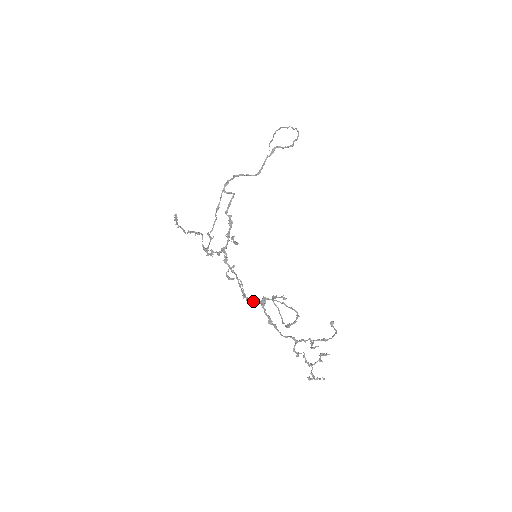
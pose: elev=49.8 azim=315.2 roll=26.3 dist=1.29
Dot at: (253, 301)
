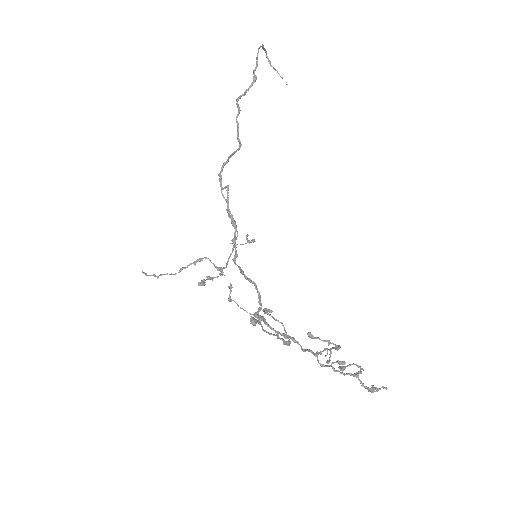
Dot at: (259, 318)
